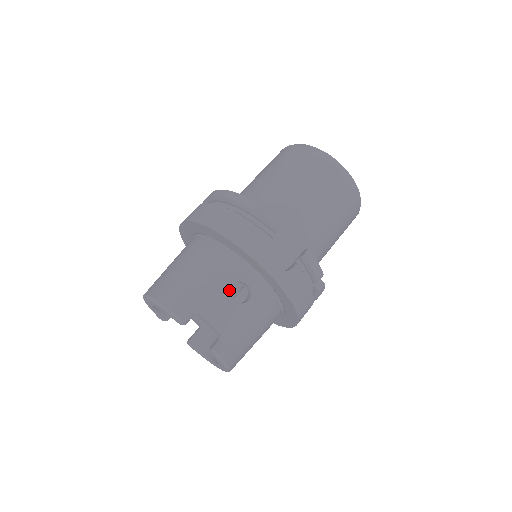
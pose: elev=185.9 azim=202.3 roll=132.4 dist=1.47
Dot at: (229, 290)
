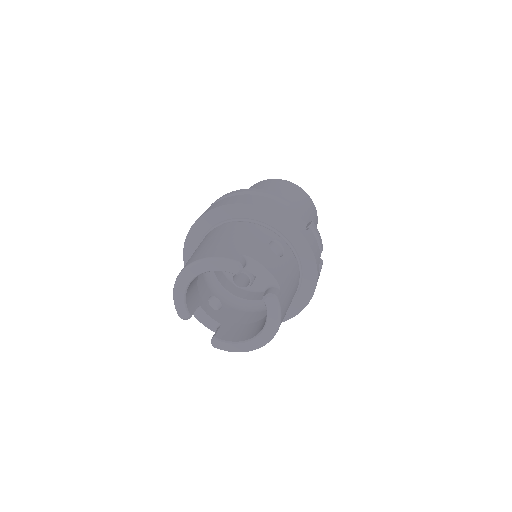
Dot at: (268, 245)
